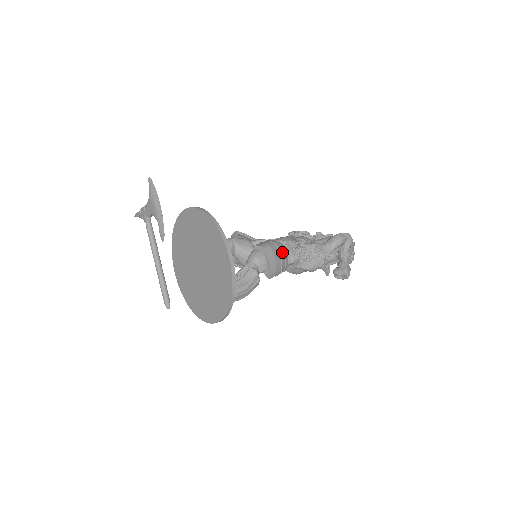
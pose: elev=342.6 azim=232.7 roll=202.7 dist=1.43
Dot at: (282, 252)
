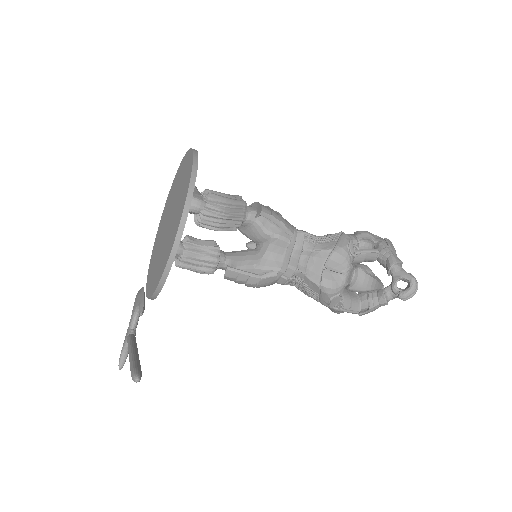
Dot at: occluded
